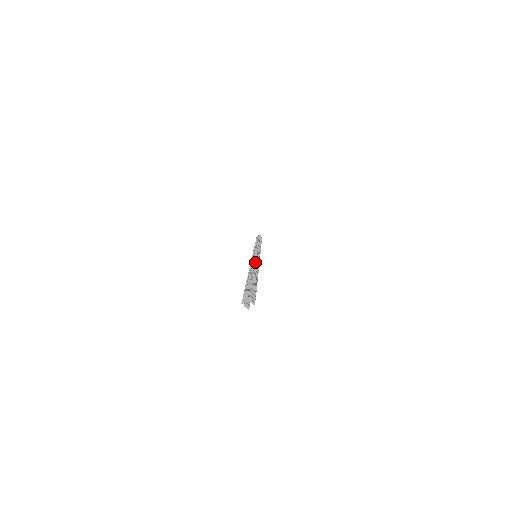
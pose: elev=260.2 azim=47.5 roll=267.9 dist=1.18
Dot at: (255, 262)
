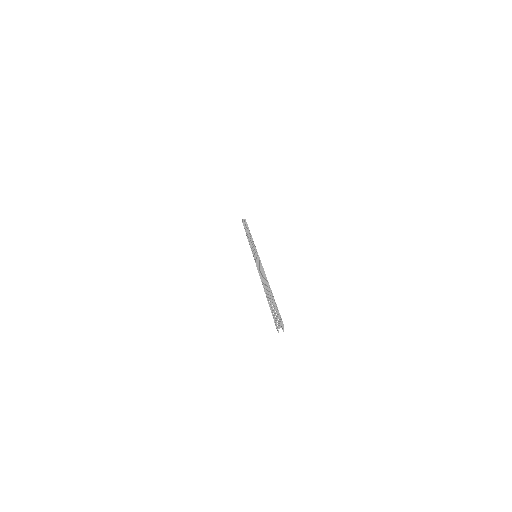
Dot at: (264, 271)
